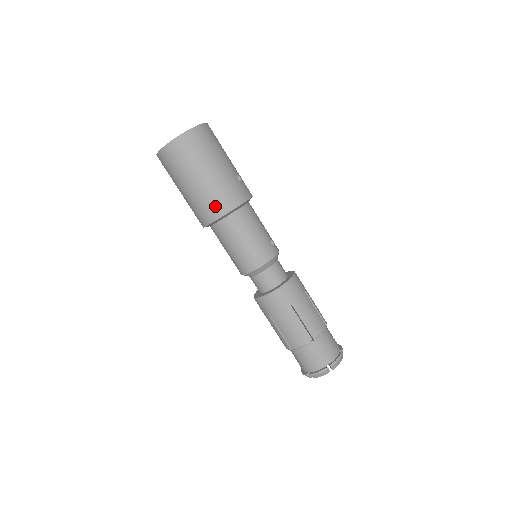
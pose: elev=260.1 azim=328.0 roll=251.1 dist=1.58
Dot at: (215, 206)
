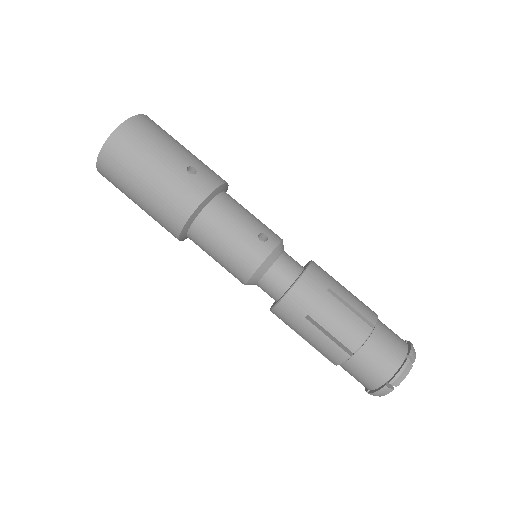
Dot at: (170, 219)
